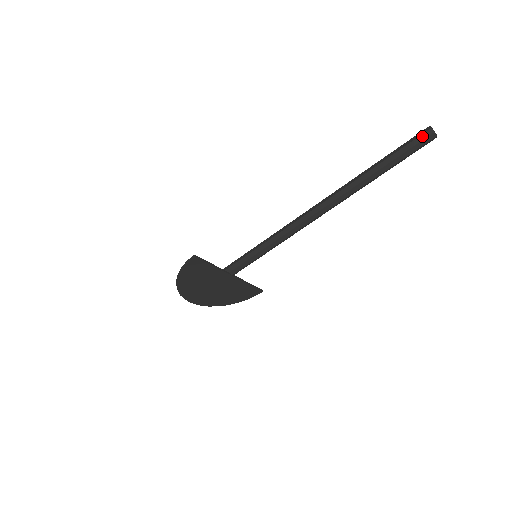
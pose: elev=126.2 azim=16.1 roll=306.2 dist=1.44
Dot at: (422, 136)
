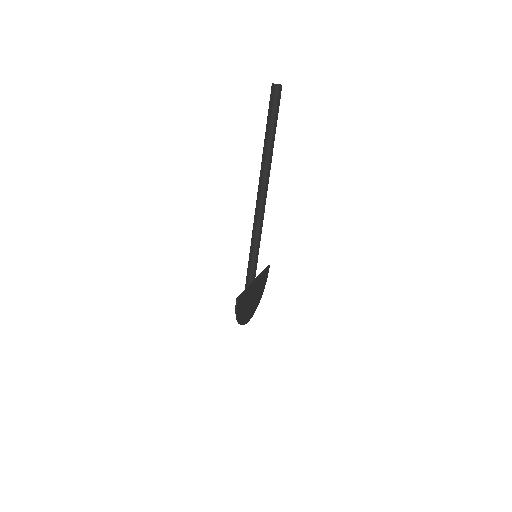
Dot at: (275, 94)
